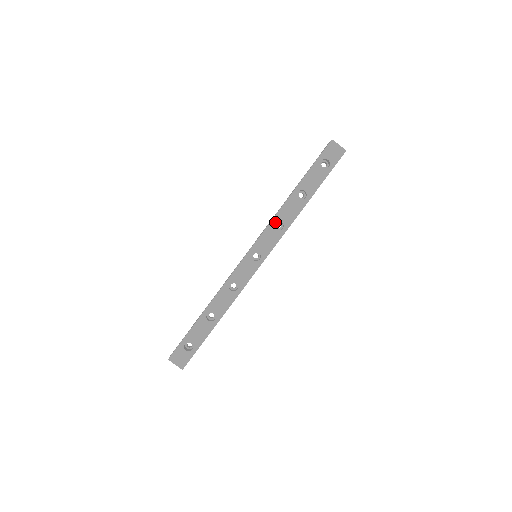
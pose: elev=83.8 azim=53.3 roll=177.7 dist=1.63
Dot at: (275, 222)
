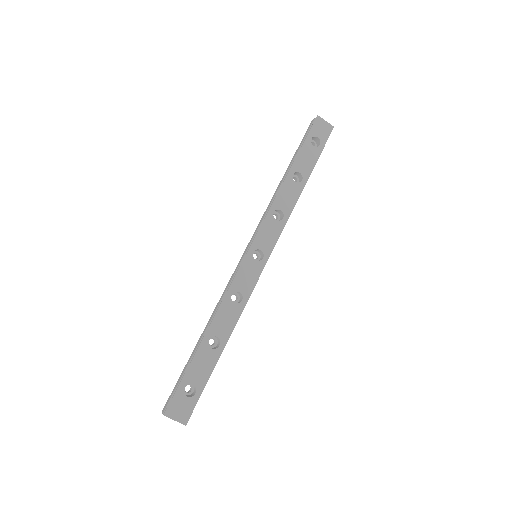
Dot at: (273, 211)
